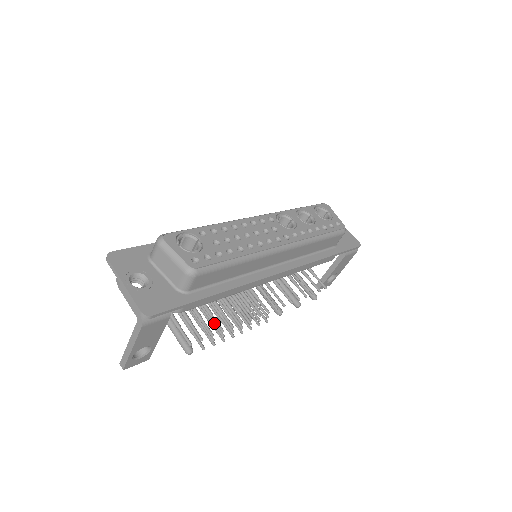
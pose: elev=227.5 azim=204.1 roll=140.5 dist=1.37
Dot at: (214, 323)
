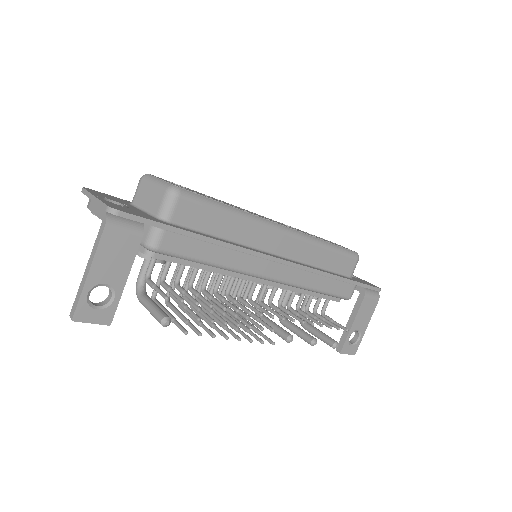
Dot at: (202, 311)
